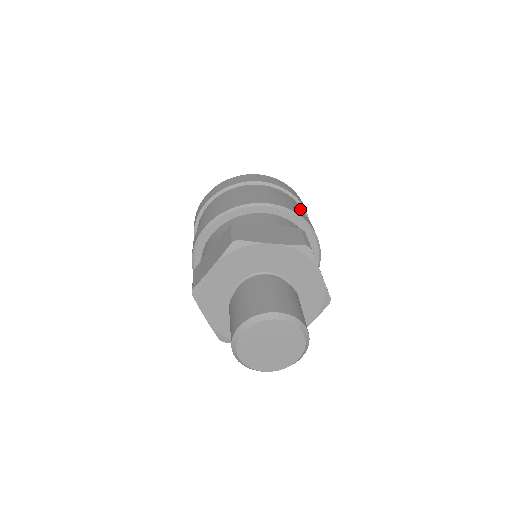
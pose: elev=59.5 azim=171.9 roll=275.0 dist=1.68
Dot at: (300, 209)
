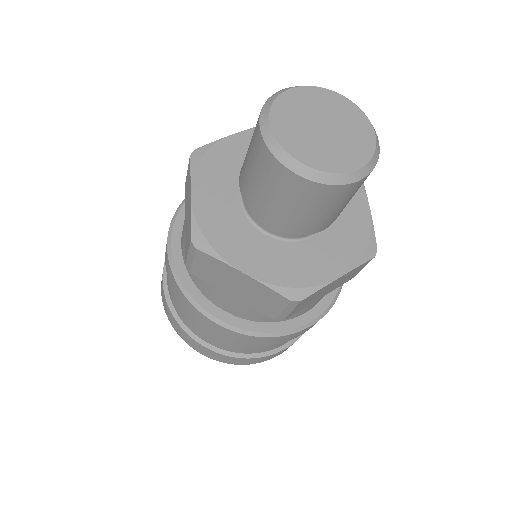
Dot at: occluded
